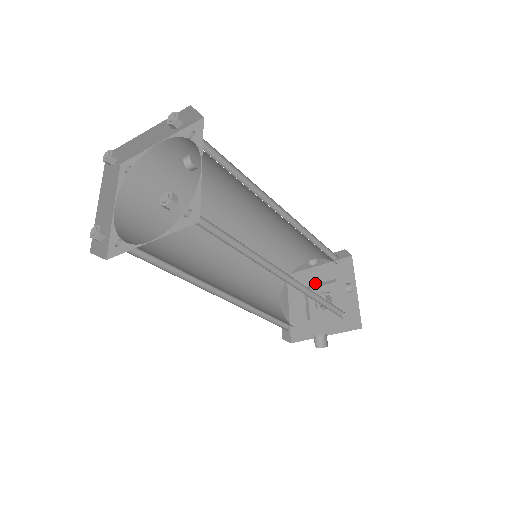
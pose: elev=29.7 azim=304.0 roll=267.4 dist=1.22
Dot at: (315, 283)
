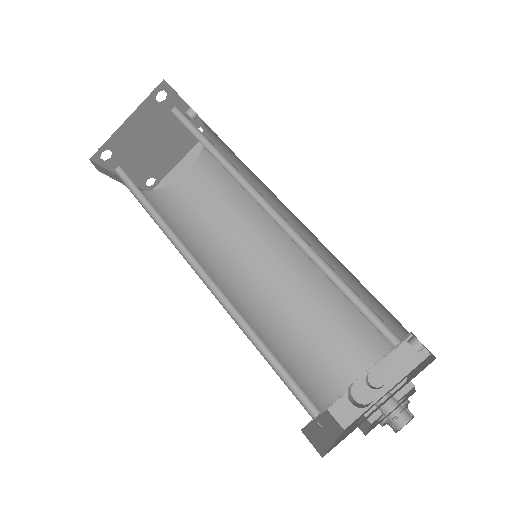
Dot at: occluded
